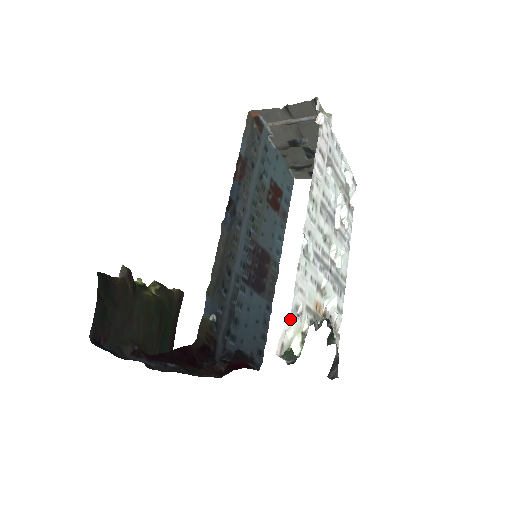
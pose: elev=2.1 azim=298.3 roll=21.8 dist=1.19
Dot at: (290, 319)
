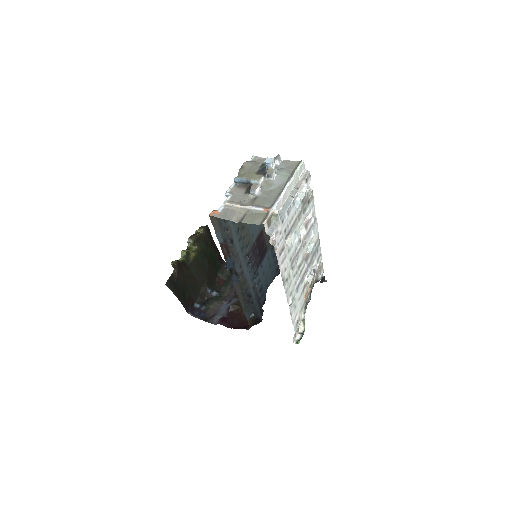
Dot at: occluded
